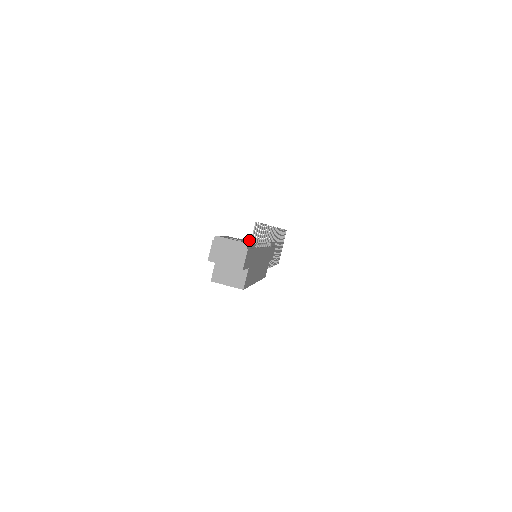
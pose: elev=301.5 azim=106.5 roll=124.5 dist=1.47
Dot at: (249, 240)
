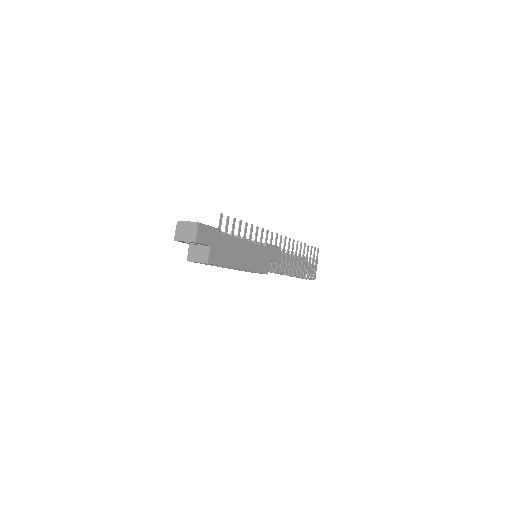
Dot at: occluded
